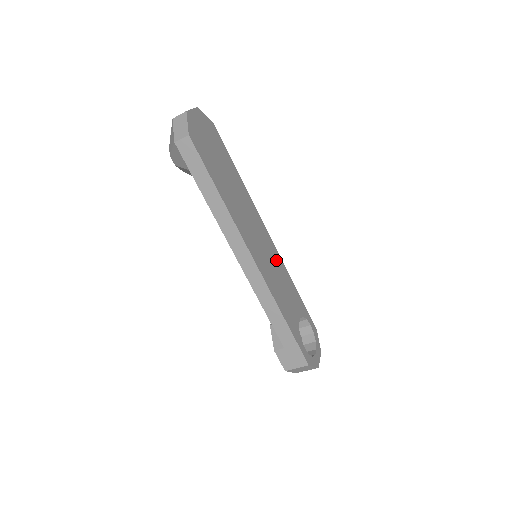
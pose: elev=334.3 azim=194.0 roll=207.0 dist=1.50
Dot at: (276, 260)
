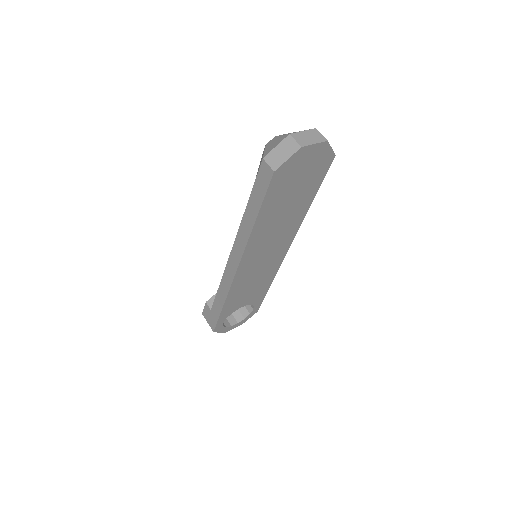
Dot at: (270, 268)
